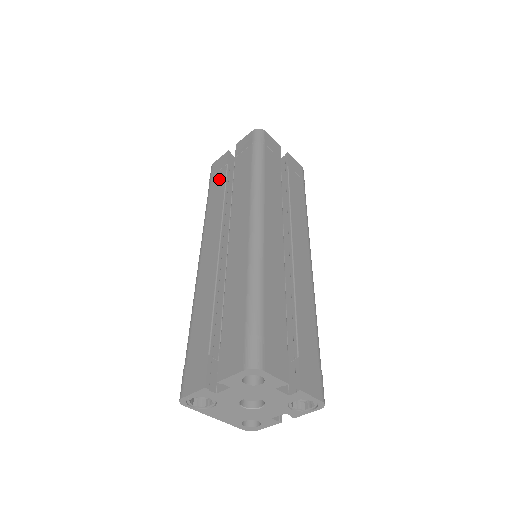
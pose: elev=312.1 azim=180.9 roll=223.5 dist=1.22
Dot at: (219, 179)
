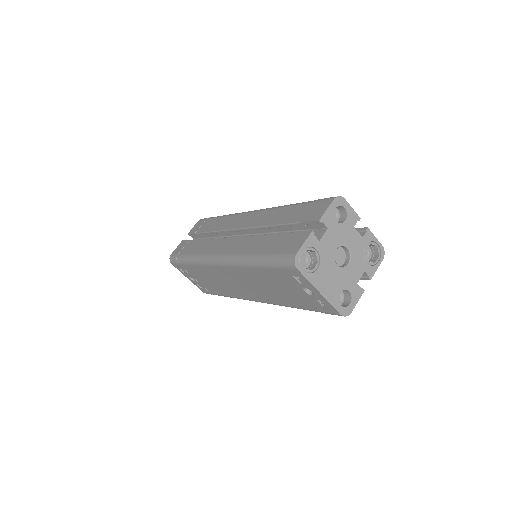
Dot at: (190, 245)
